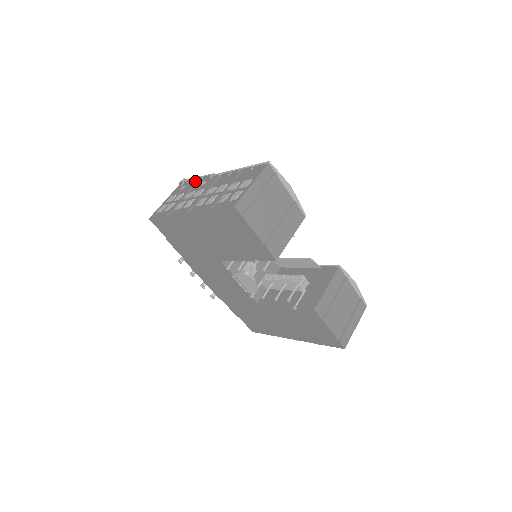
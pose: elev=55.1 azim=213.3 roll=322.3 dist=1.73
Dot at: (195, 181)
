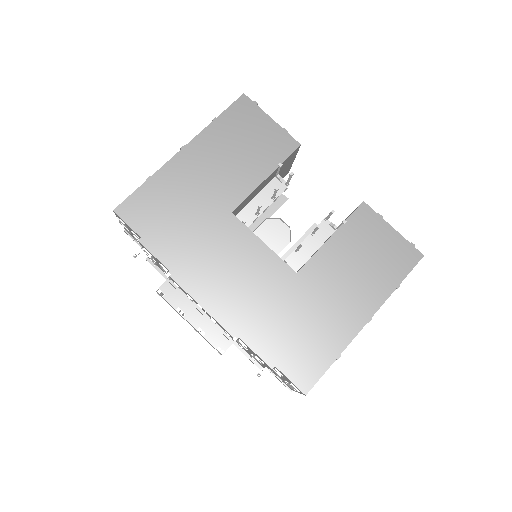
Dot at: occluded
